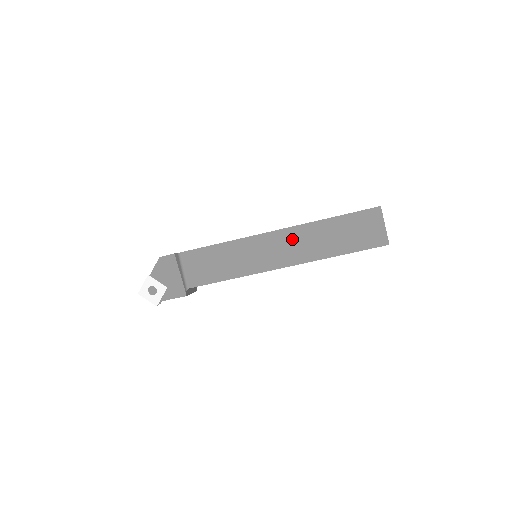
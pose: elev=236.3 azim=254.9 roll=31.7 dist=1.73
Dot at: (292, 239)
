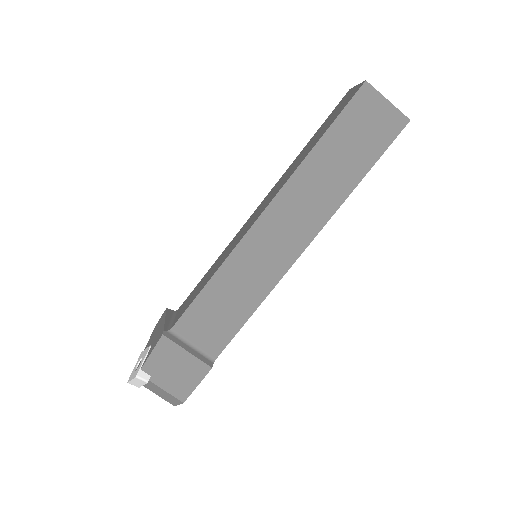
Dot at: (272, 192)
